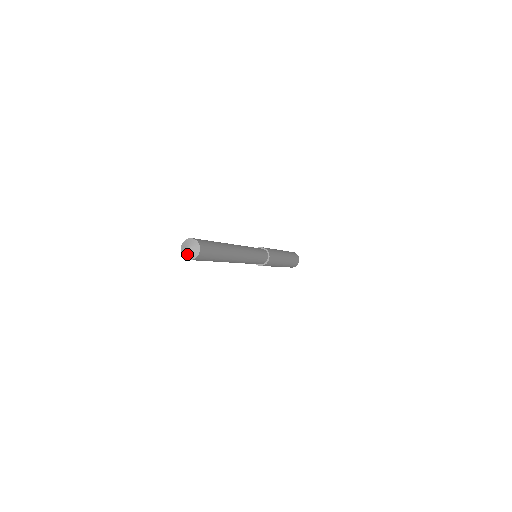
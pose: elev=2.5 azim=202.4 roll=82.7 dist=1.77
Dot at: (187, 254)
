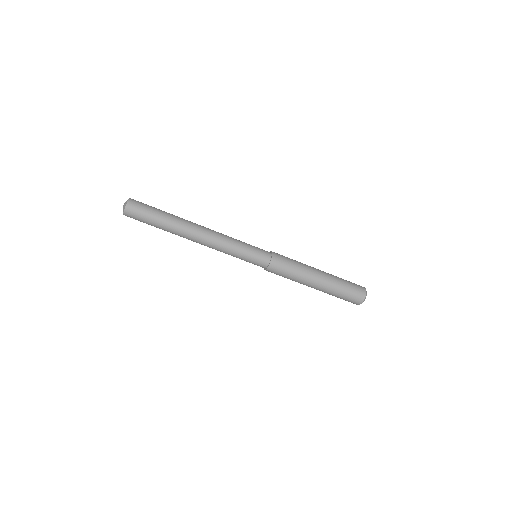
Dot at: occluded
